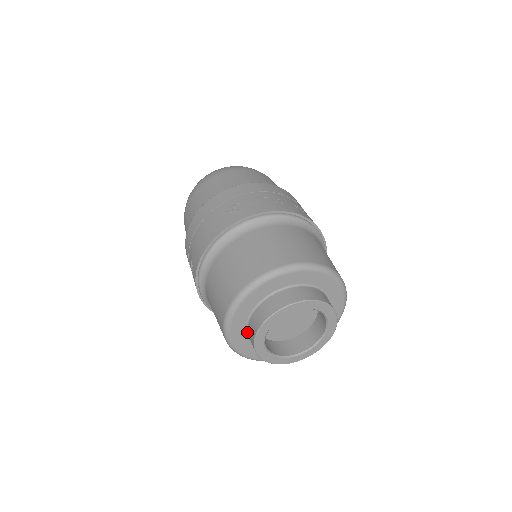
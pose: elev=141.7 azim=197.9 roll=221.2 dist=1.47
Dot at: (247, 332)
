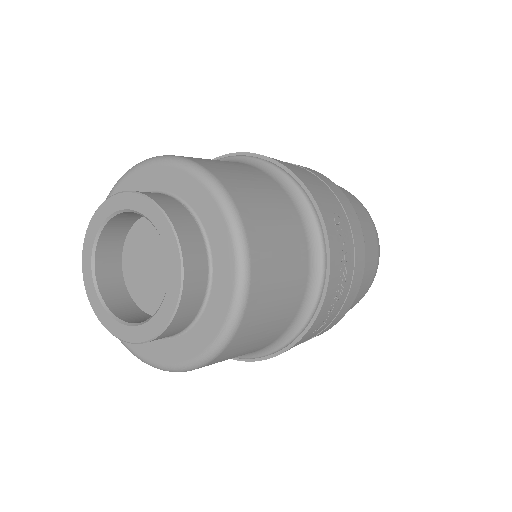
Dot at: occluded
